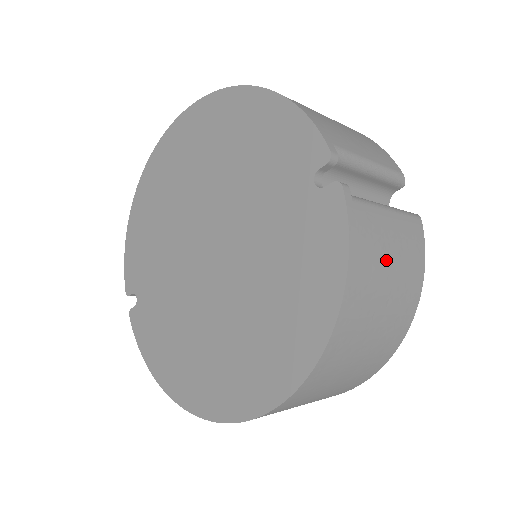
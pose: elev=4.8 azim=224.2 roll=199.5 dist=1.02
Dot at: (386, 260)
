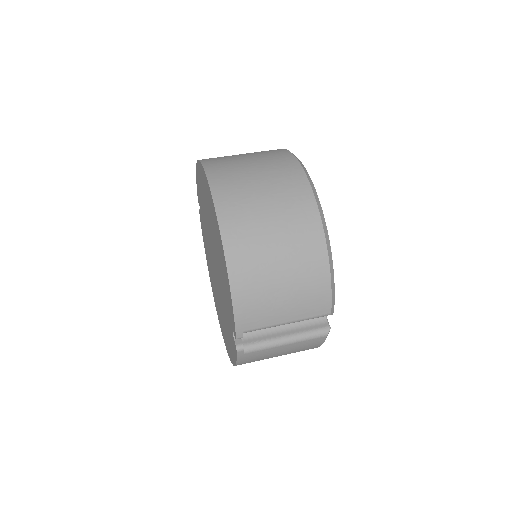
Dot at: (273, 356)
